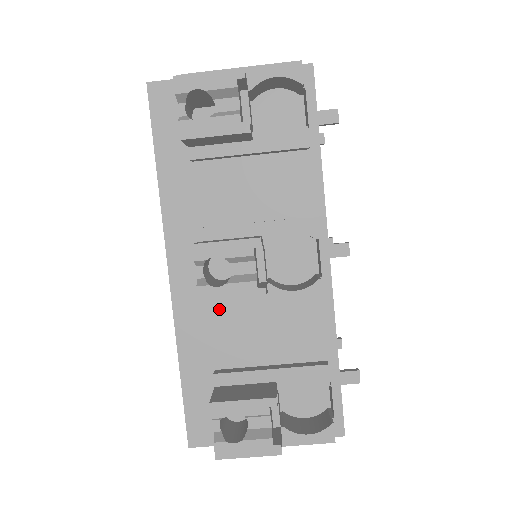
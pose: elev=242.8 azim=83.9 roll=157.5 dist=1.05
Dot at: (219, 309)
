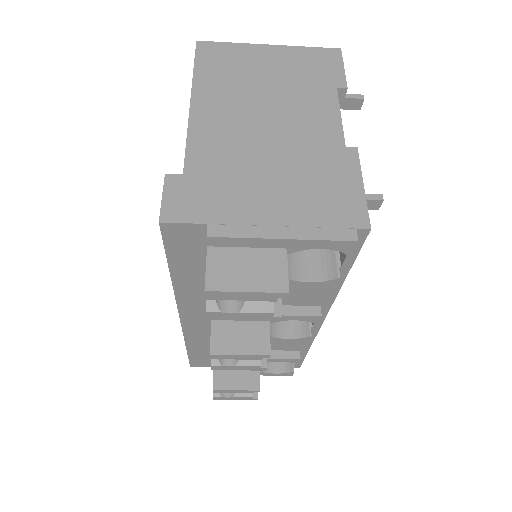
Dot at: occluded
